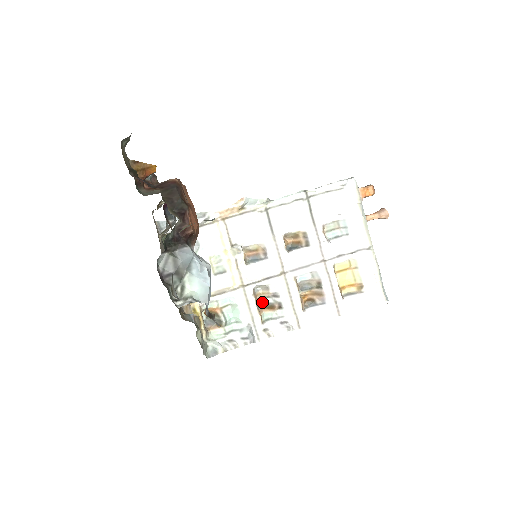
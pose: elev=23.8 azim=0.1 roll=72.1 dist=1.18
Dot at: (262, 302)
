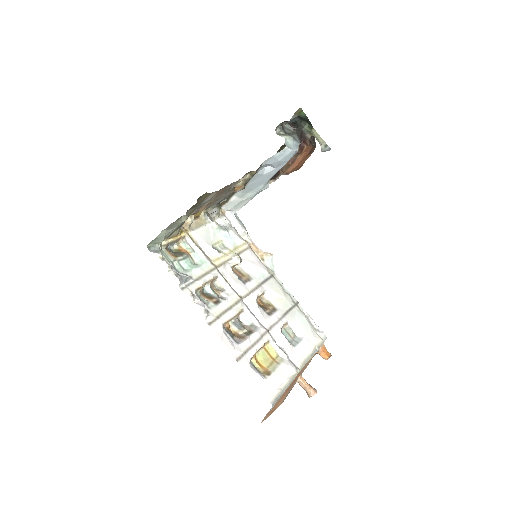
Dot at: (208, 291)
